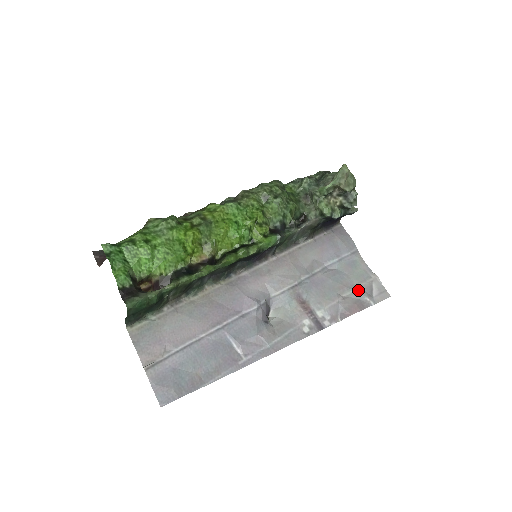
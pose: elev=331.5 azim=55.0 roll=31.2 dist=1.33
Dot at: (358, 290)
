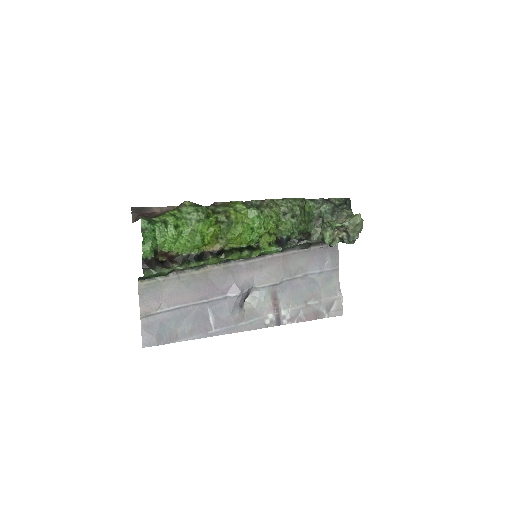
Dot at: (321, 302)
